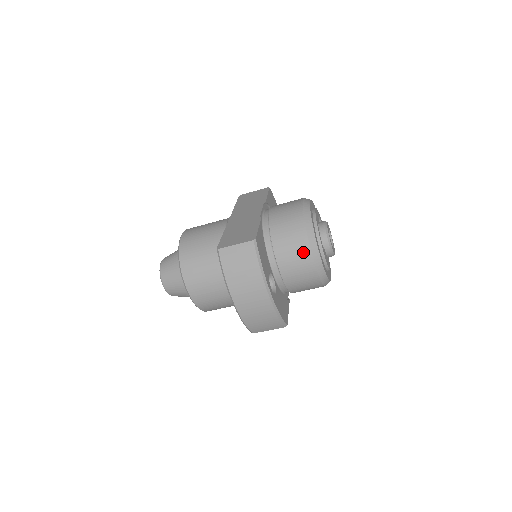
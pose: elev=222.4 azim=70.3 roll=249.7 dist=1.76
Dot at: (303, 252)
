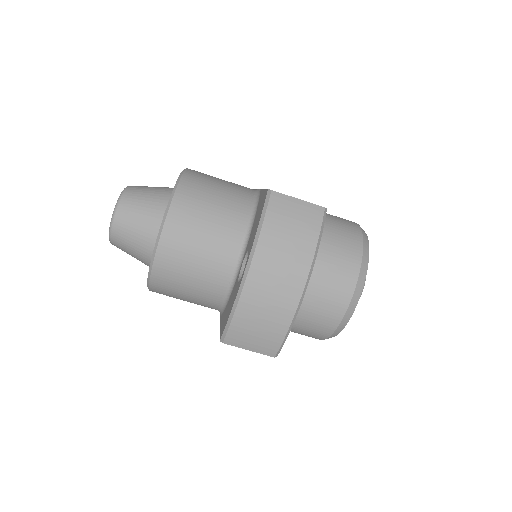
Dot at: (349, 271)
